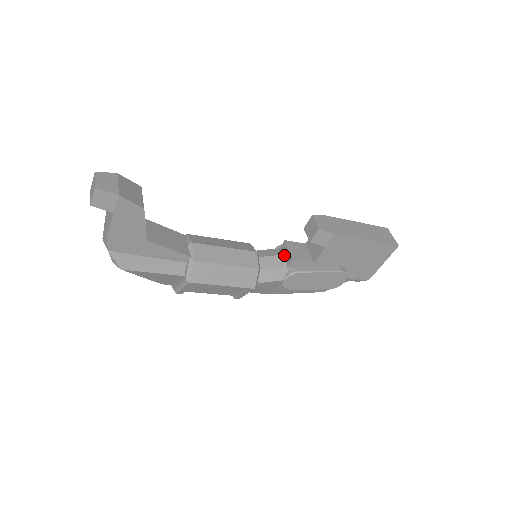
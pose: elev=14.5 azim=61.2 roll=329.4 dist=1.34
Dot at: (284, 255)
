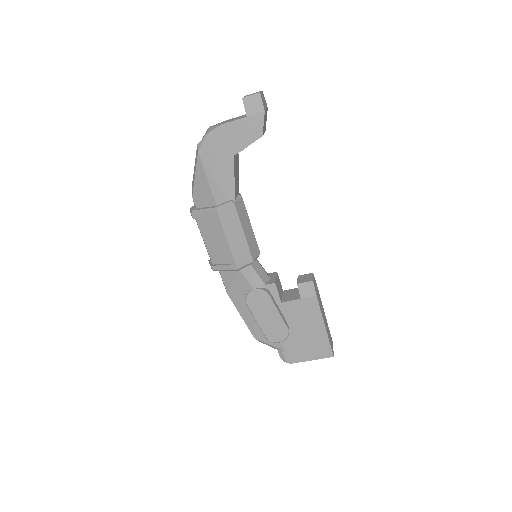
Dot at: (269, 277)
